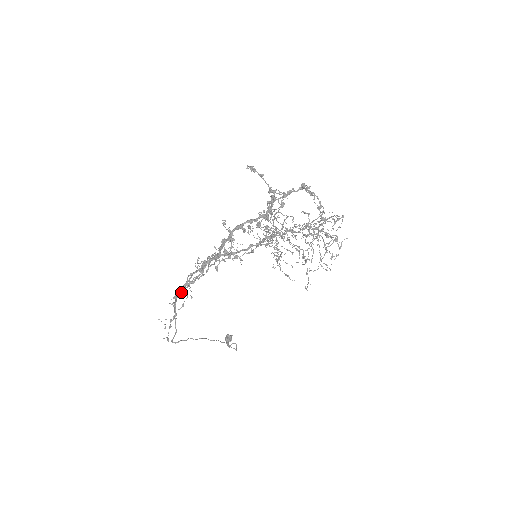
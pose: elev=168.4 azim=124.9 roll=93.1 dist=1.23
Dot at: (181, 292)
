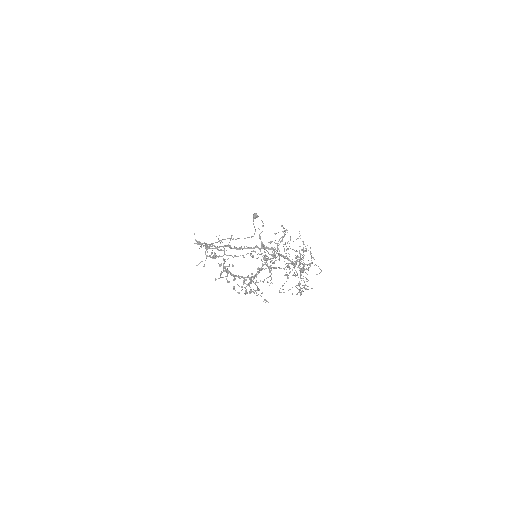
Dot at: (204, 245)
